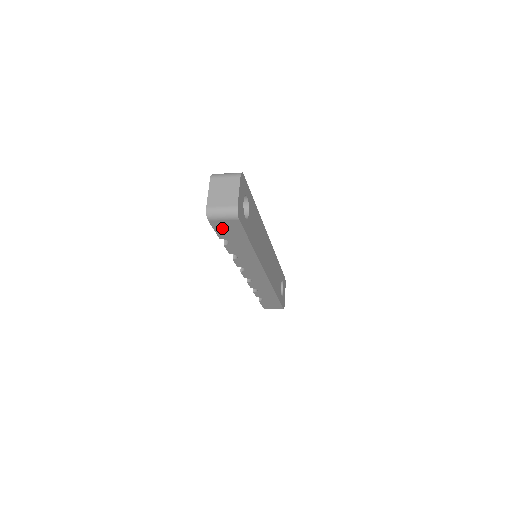
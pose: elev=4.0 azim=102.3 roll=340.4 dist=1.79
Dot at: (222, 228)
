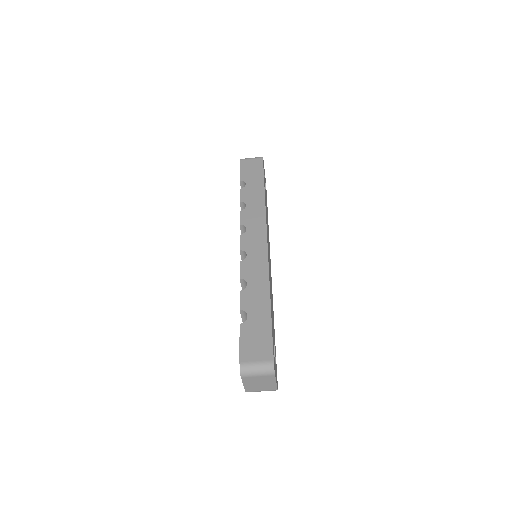
Dot at: (247, 168)
